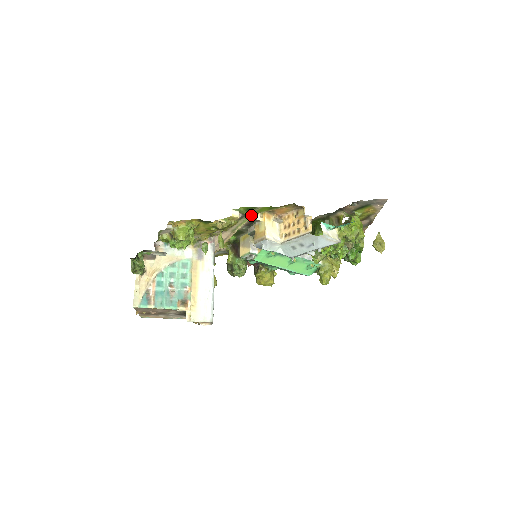
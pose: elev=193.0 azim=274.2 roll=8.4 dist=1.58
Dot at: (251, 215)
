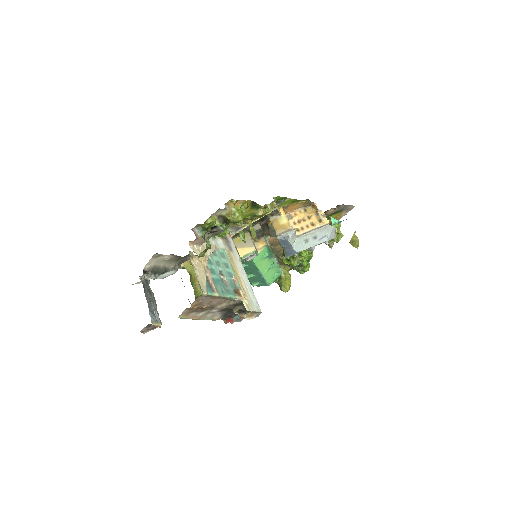
Dot at: (273, 208)
